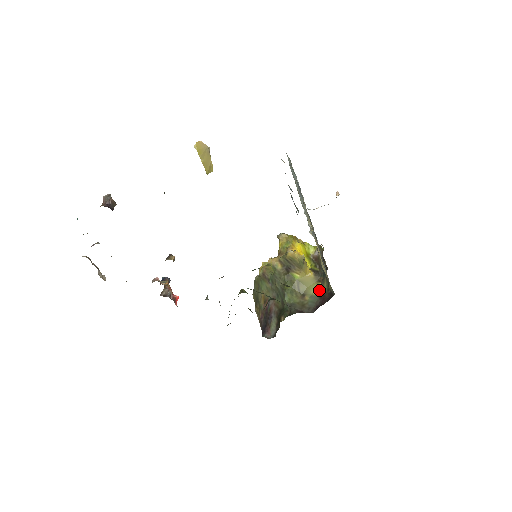
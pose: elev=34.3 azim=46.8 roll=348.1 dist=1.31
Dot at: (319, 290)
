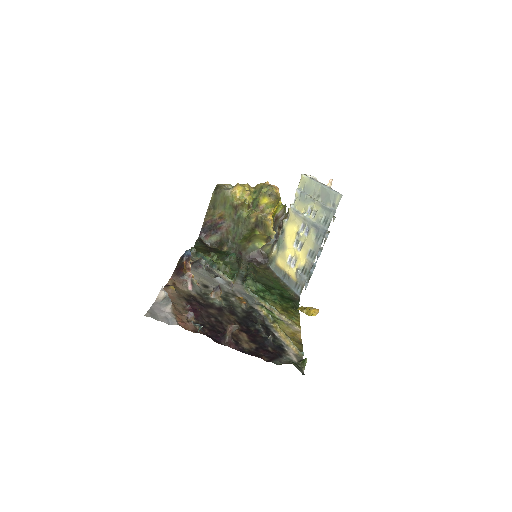
Dot at: (261, 246)
